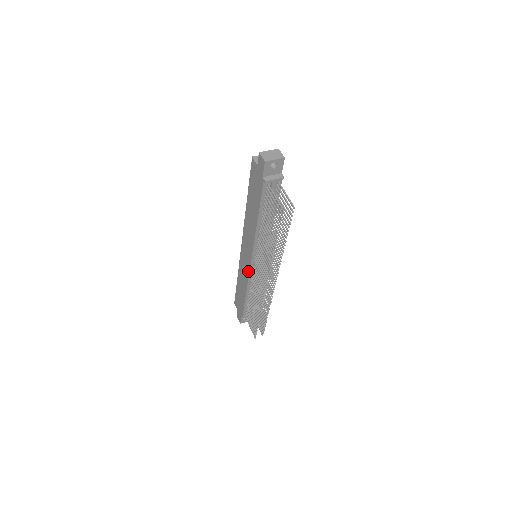
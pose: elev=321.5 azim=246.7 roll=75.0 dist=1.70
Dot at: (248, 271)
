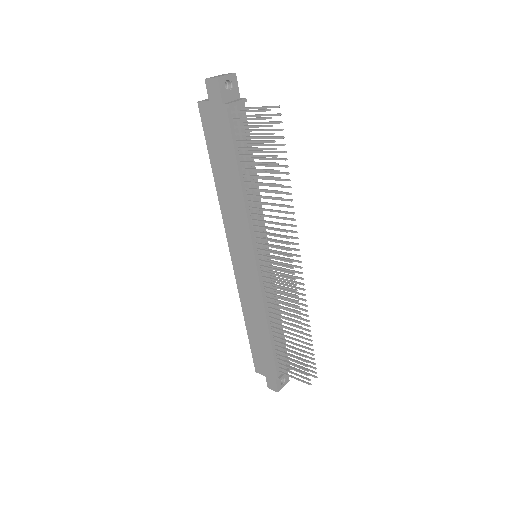
Dot at: (257, 281)
